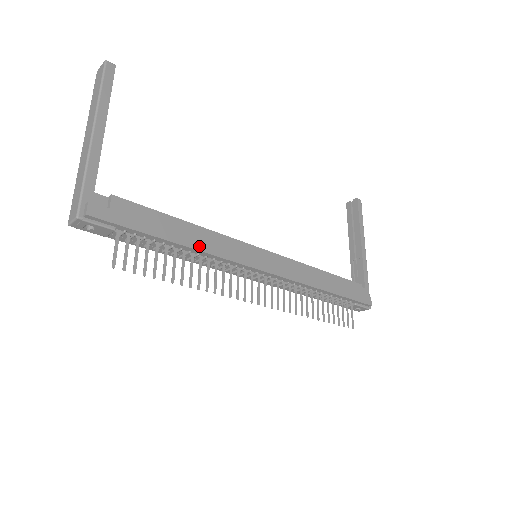
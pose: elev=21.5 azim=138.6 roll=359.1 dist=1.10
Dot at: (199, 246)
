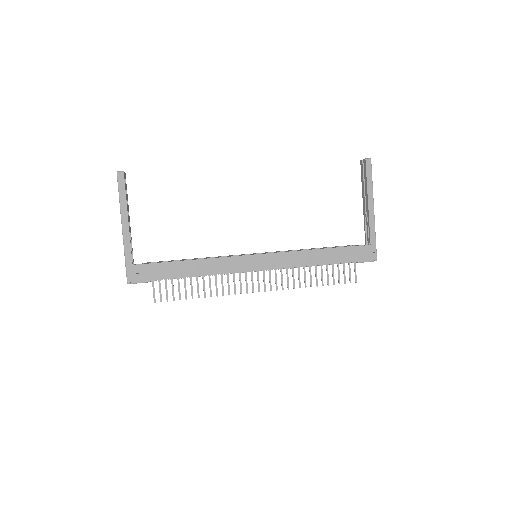
Dot at: (204, 273)
